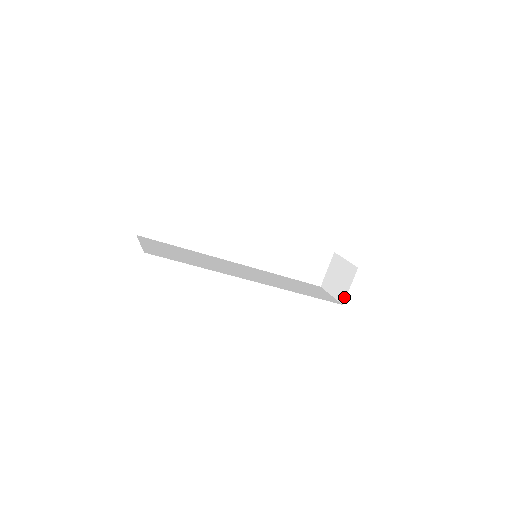
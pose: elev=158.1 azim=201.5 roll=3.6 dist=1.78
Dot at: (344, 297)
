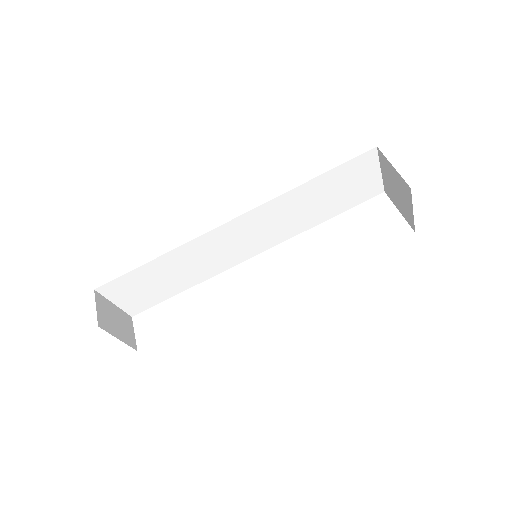
Dot at: (403, 183)
